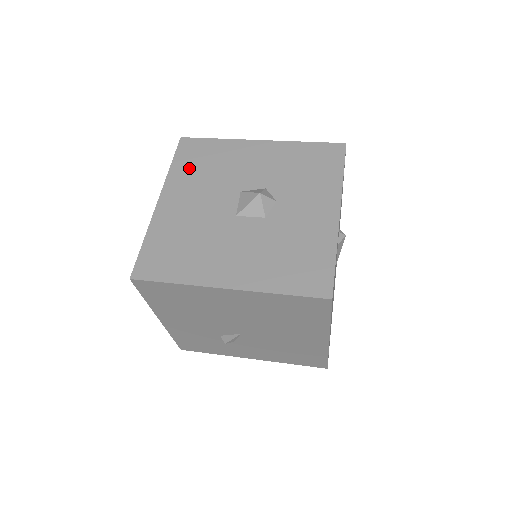
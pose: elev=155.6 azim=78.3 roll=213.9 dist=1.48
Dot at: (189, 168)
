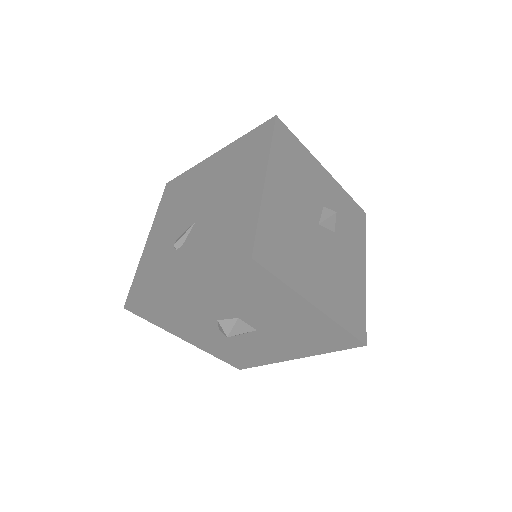
Dot at: occluded
